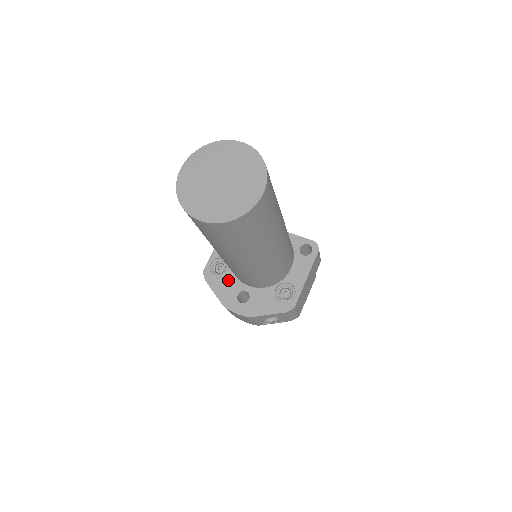
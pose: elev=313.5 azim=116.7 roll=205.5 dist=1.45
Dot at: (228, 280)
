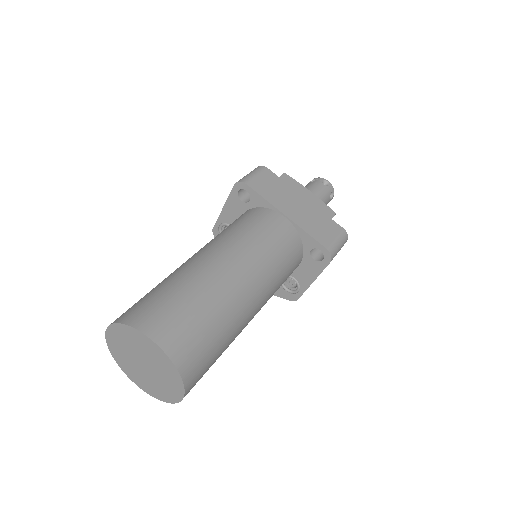
Dot at: occluded
